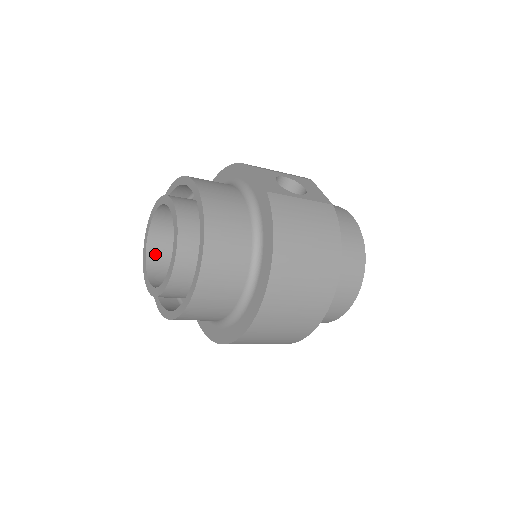
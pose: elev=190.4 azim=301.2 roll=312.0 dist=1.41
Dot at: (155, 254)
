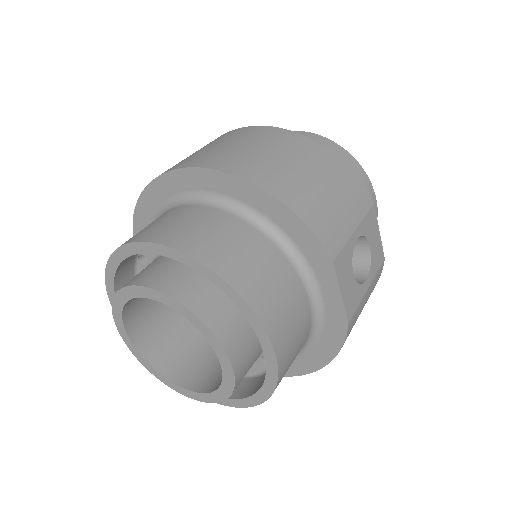
Dot at: (133, 301)
